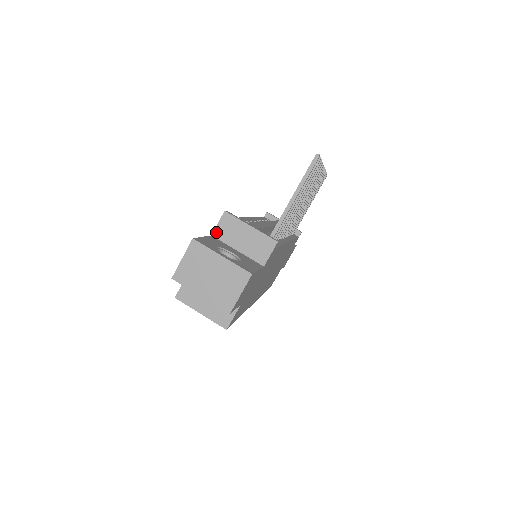
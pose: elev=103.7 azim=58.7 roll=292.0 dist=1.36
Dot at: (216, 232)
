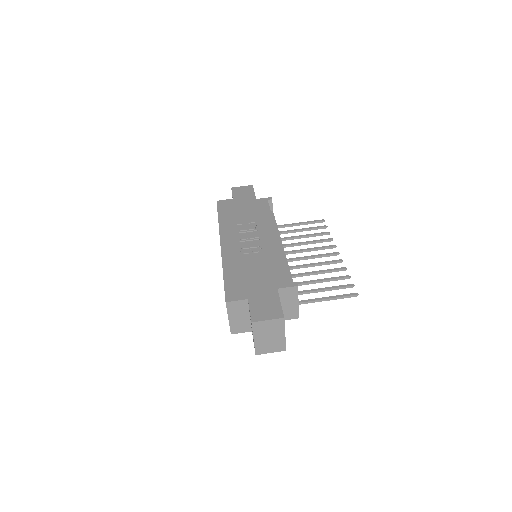
Dot at: (282, 290)
